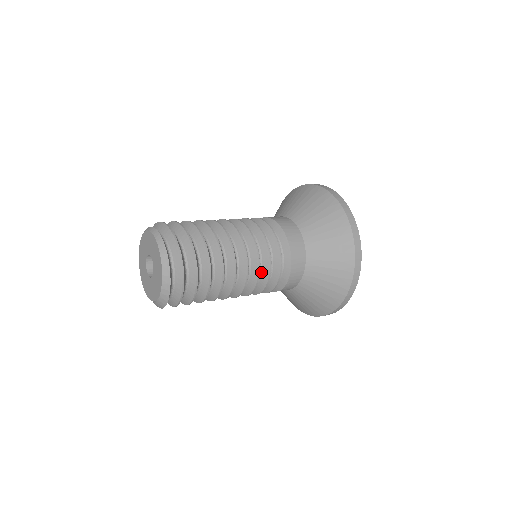
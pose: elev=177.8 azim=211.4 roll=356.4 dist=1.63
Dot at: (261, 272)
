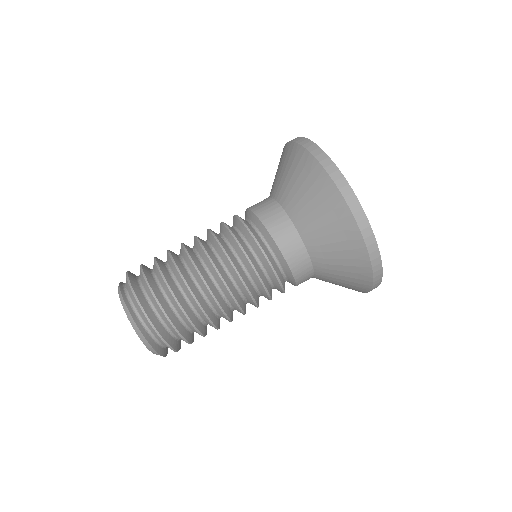
Dot at: (260, 294)
